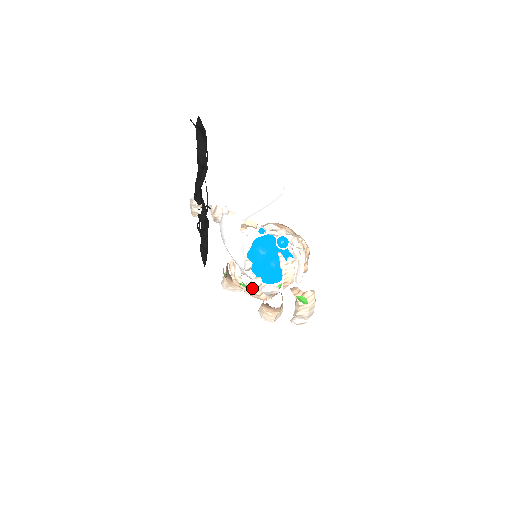
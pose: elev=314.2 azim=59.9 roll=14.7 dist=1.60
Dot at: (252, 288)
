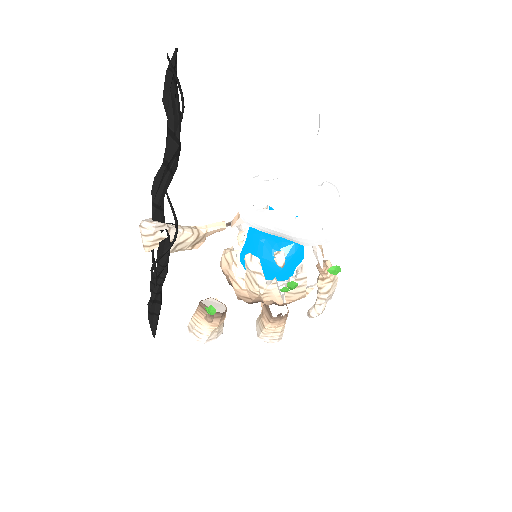
Dot at: (299, 284)
